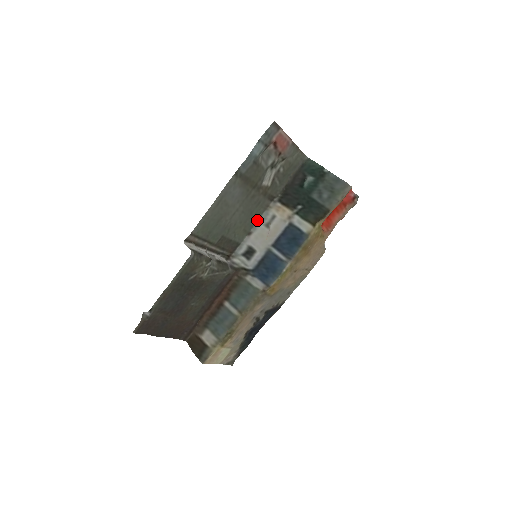
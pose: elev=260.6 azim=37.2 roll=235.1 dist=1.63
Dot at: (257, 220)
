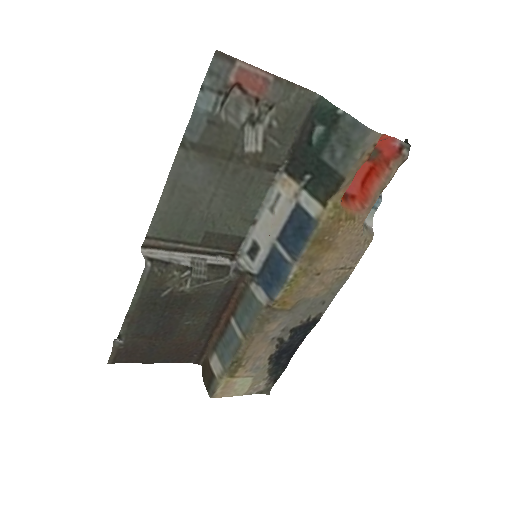
Dot at: (261, 202)
